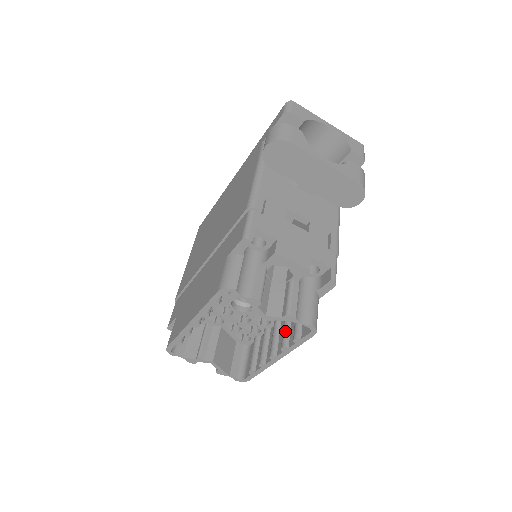
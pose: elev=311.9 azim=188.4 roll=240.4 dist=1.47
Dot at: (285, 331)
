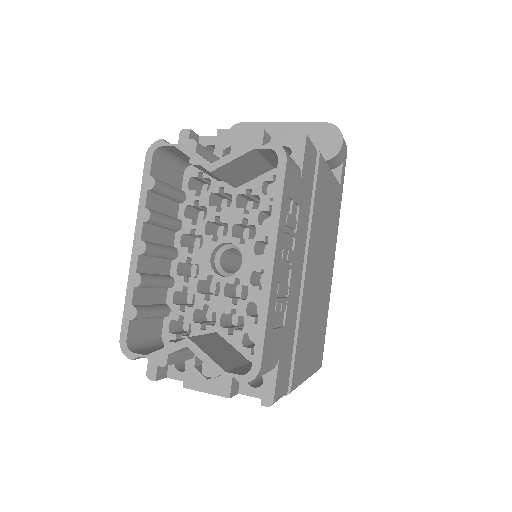
Dot at: occluded
